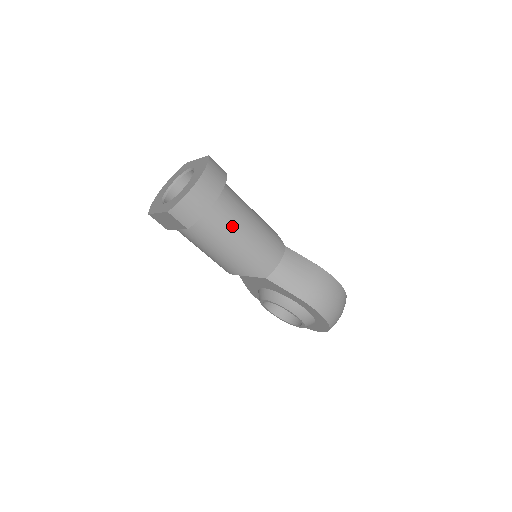
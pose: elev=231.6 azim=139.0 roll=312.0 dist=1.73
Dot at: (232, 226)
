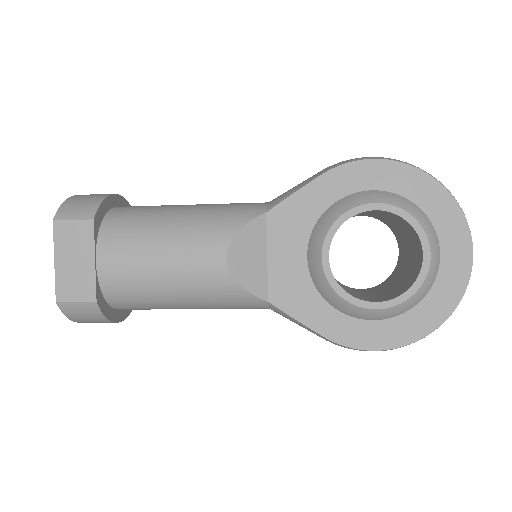
Dot at: occluded
